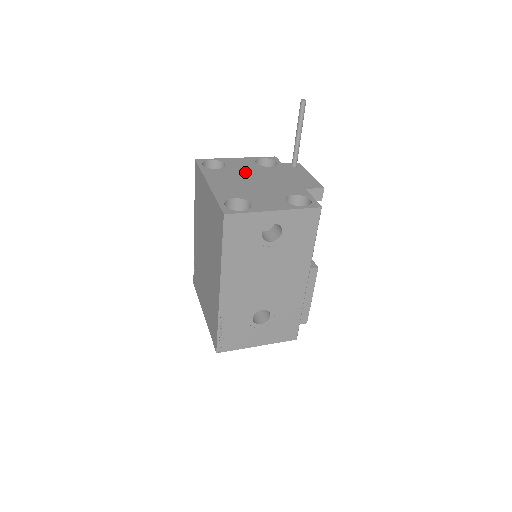
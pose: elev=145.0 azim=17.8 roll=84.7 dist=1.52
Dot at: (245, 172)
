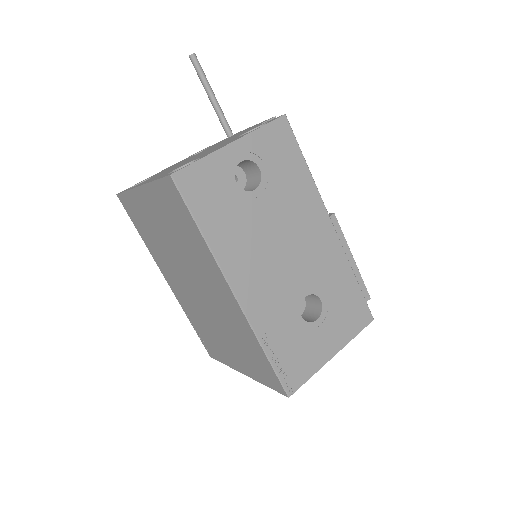
Dot at: occluded
